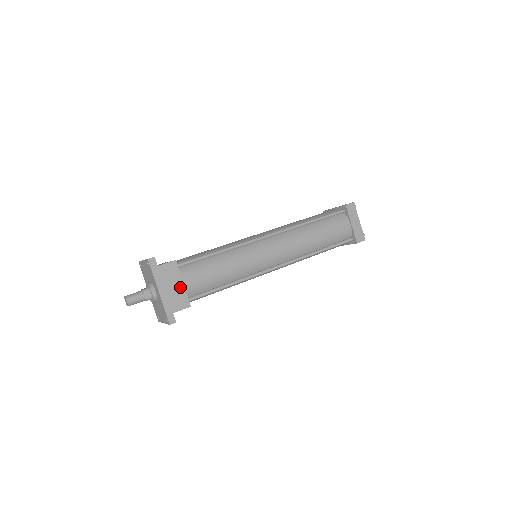
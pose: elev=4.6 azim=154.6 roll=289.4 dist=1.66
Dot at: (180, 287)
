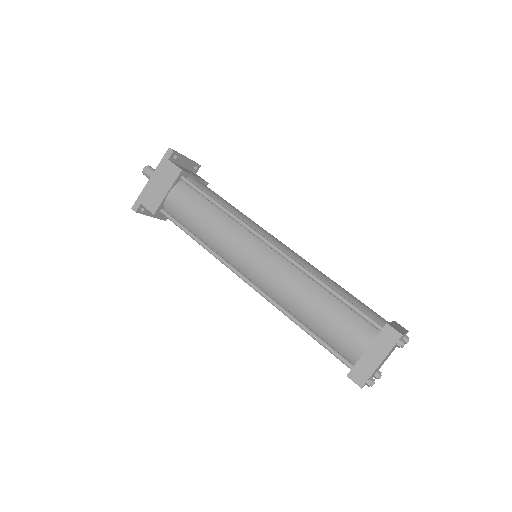
Dot at: (163, 192)
